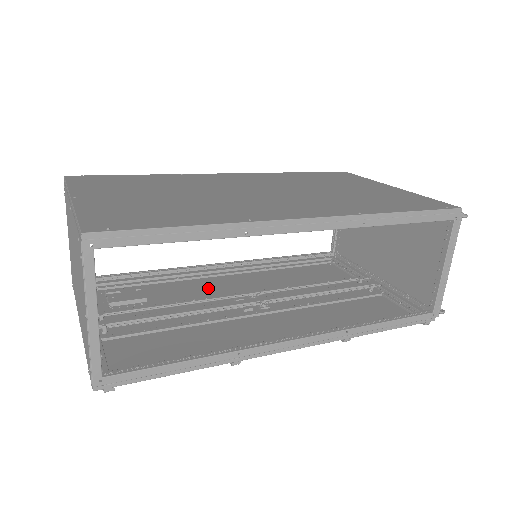
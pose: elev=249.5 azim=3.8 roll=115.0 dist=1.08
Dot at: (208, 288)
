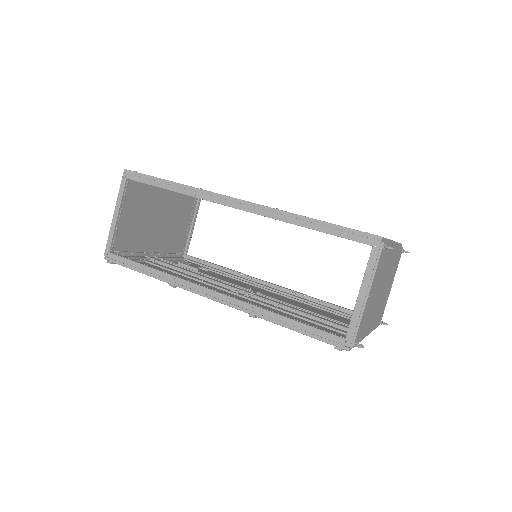
Dot at: (241, 285)
